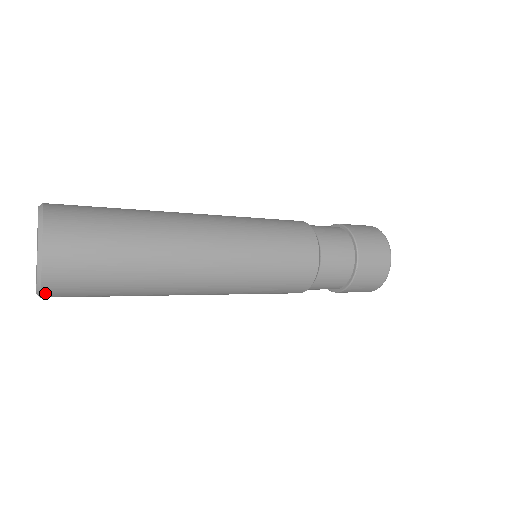
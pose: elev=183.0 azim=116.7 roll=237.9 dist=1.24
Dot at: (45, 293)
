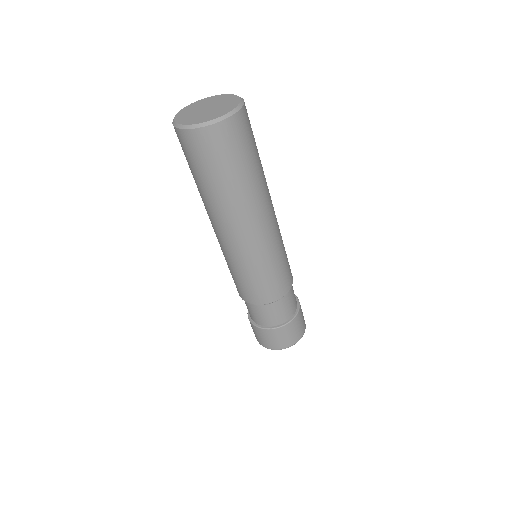
Dot at: (226, 122)
